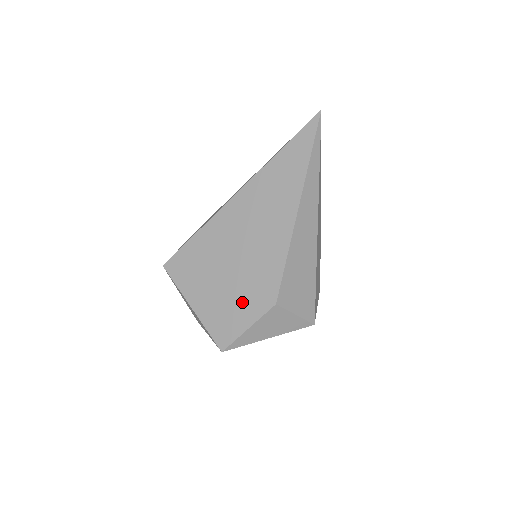
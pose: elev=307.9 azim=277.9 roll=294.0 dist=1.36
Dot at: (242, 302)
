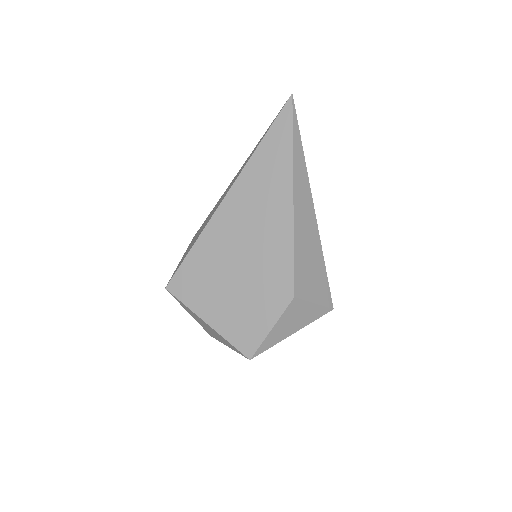
Dot at: (258, 304)
